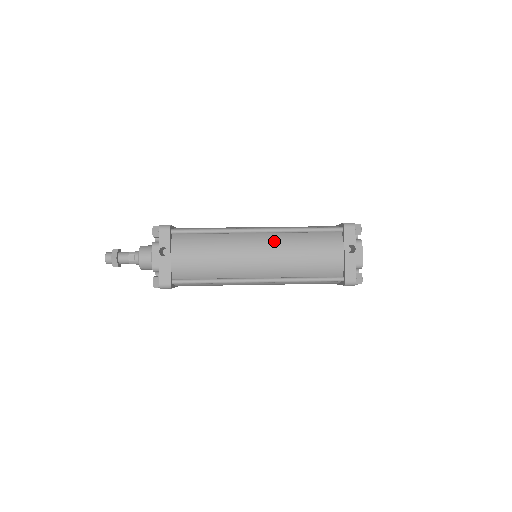
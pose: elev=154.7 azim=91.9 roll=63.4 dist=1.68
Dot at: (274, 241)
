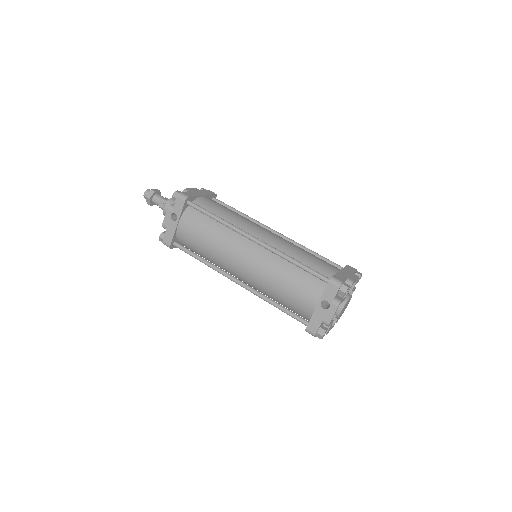
Dot at: (263, 257)
